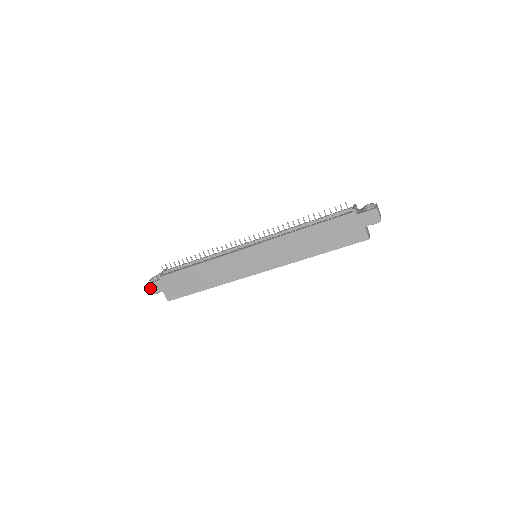
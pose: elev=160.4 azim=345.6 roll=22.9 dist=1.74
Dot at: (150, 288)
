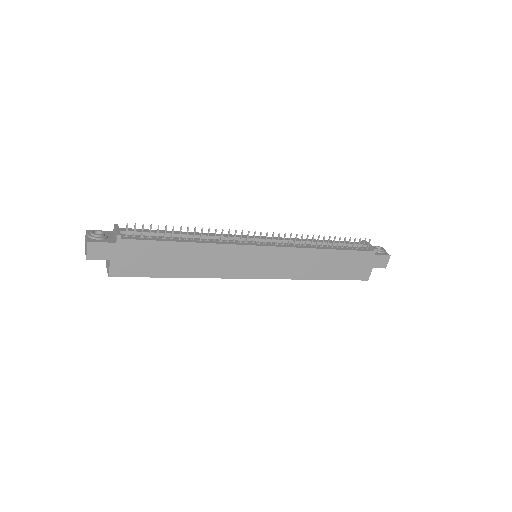
Dot at: (91, 249)
